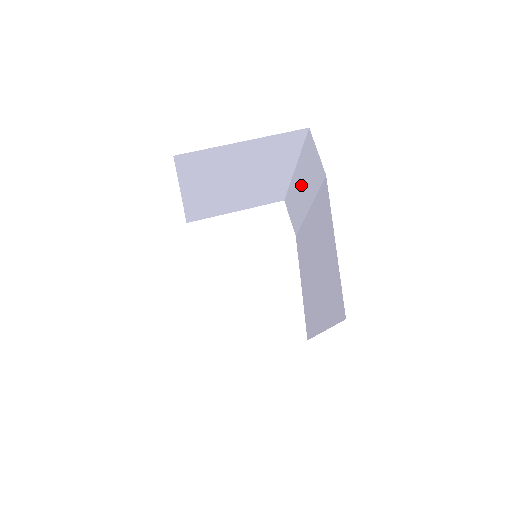
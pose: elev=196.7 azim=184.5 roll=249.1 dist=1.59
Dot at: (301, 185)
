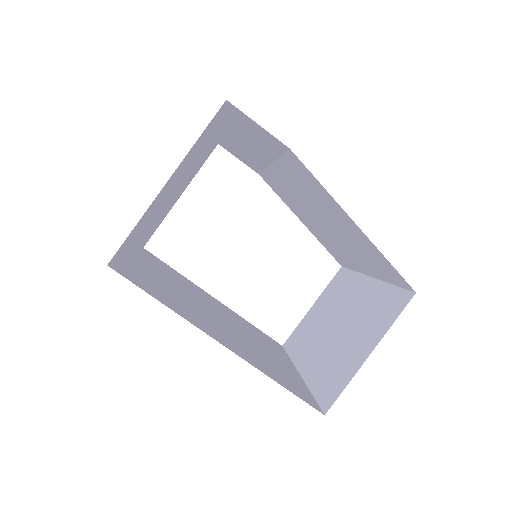
Dot at: (243, 142)
